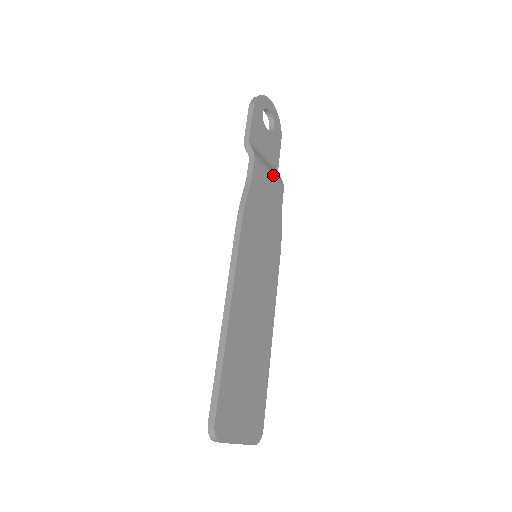
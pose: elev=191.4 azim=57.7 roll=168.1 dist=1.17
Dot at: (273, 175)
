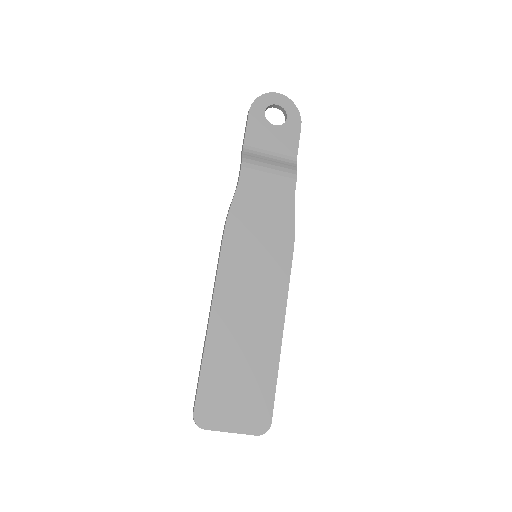
Dot at: (276, 170)
